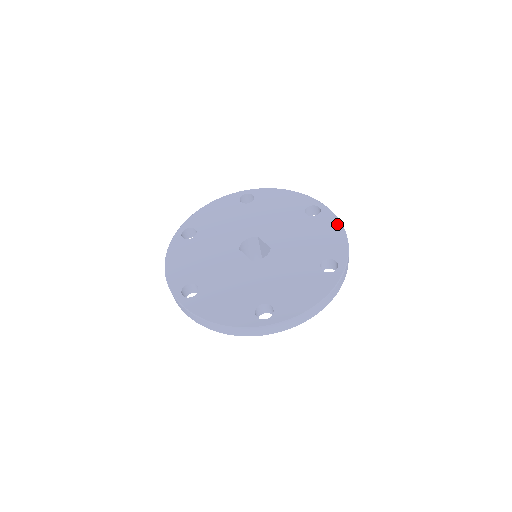
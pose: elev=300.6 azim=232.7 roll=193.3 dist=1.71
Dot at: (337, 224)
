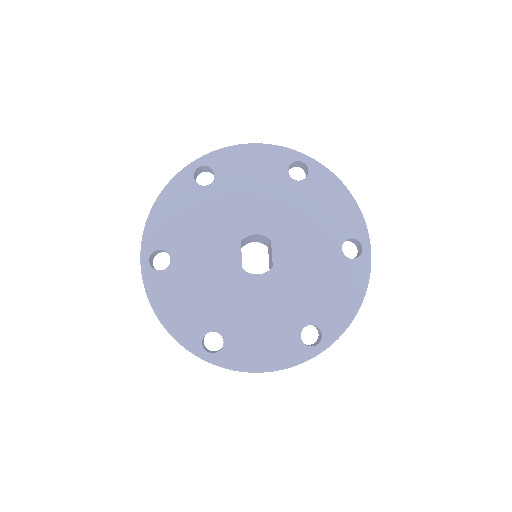
Dot at: (361, 288)
